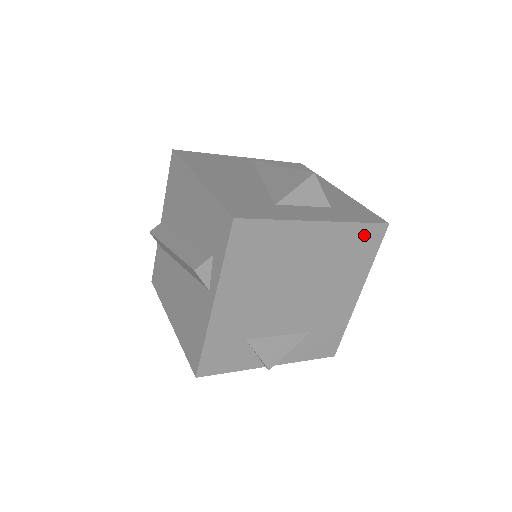
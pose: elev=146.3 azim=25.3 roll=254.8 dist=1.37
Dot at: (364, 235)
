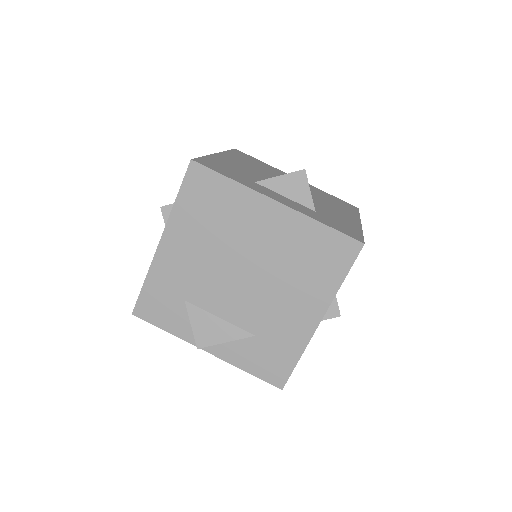
Dot at: (330, 243)
